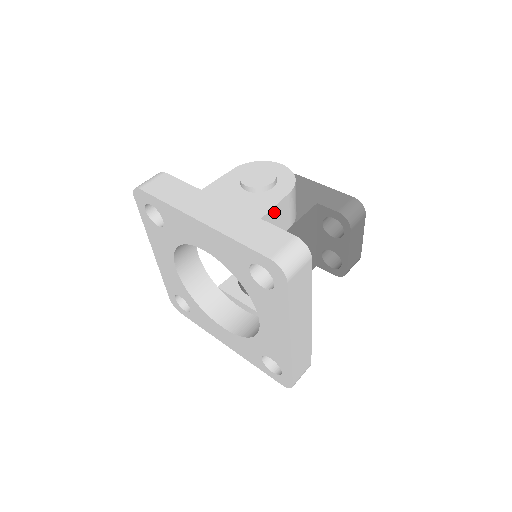
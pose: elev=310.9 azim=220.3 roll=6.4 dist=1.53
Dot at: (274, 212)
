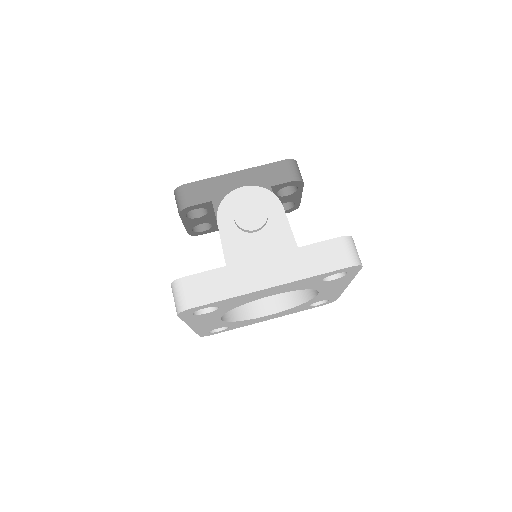
Dot at: occluded
